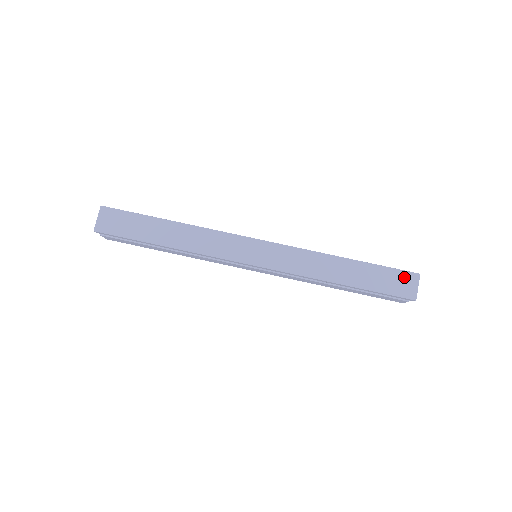
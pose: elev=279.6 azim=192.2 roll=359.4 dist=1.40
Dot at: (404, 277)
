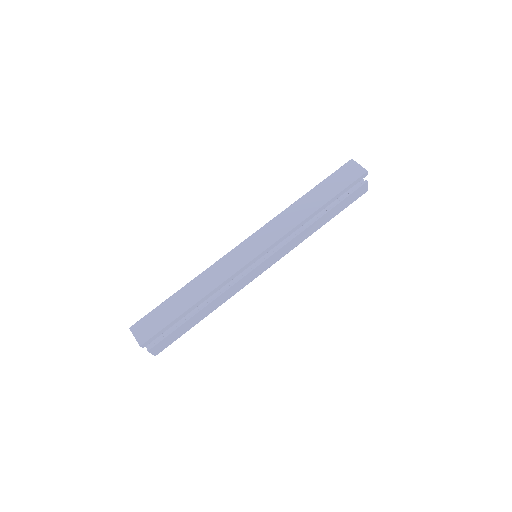
Dot at: (346, 169)
